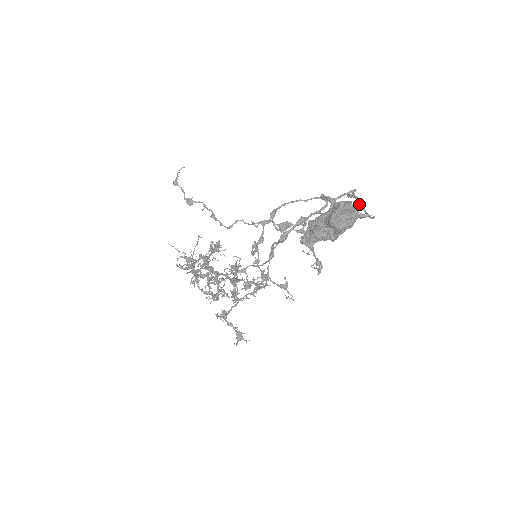
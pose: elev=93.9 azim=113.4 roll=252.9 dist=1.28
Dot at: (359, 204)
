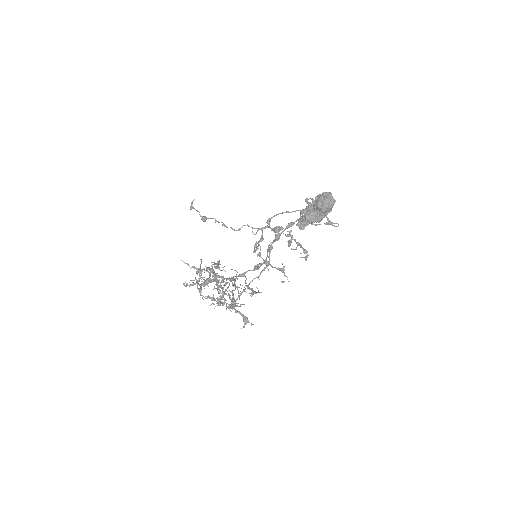
Dot at: occluded
